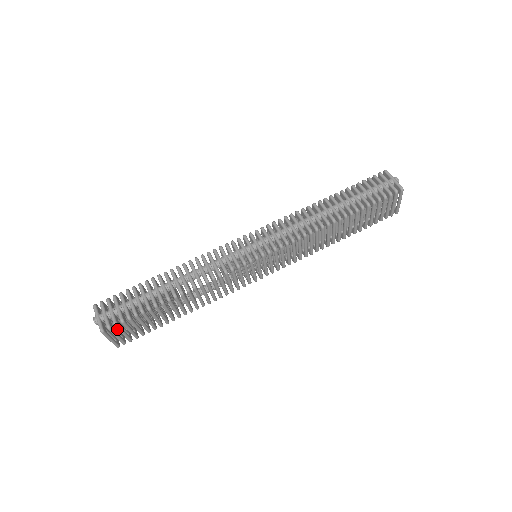
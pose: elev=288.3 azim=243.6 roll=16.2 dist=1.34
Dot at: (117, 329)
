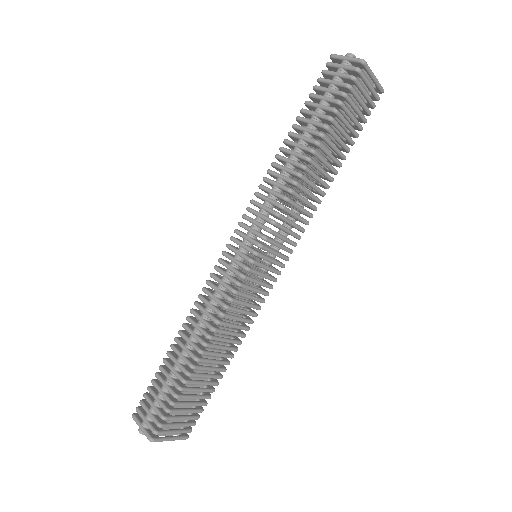
Dot at: occluded
